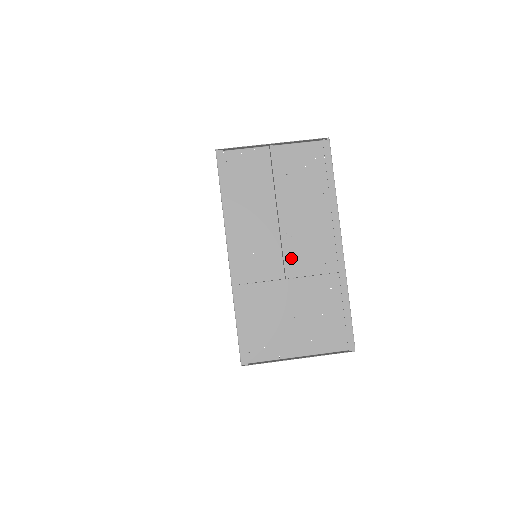
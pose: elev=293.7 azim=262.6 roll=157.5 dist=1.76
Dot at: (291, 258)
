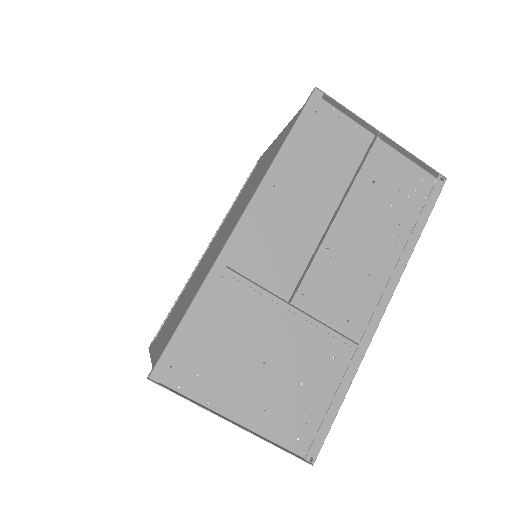
Dot at: (312, 282)
